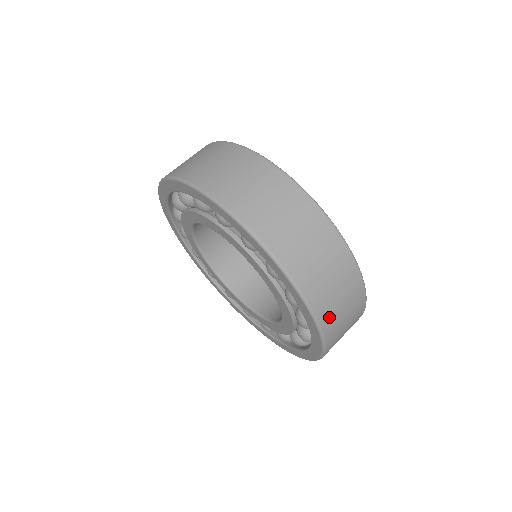
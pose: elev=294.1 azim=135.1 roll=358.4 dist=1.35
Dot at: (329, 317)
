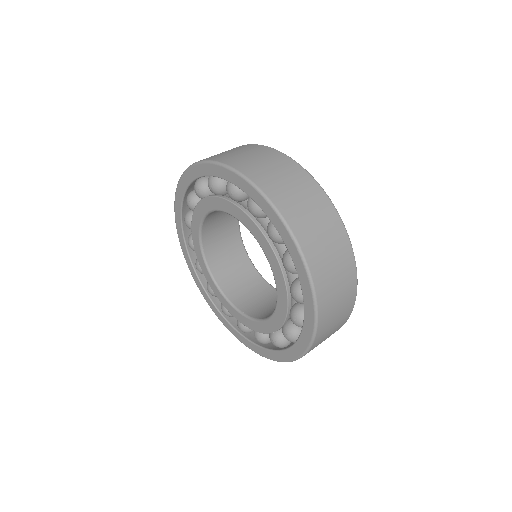
Dot at: (322, 279)
